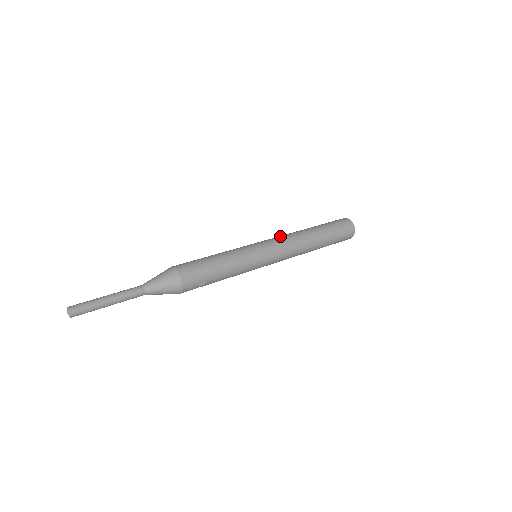
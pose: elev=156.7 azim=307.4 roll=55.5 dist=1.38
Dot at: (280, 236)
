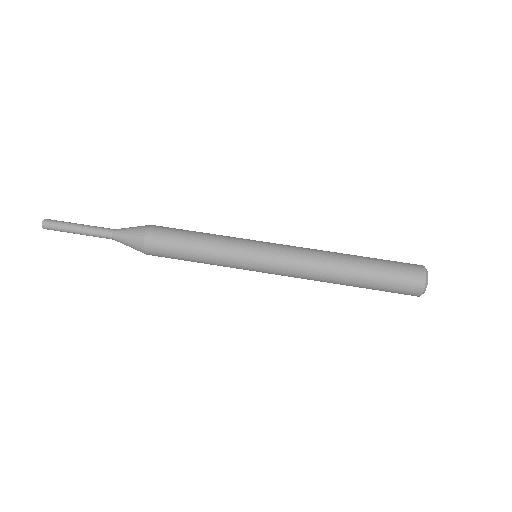
Dot at: (296, 268)
